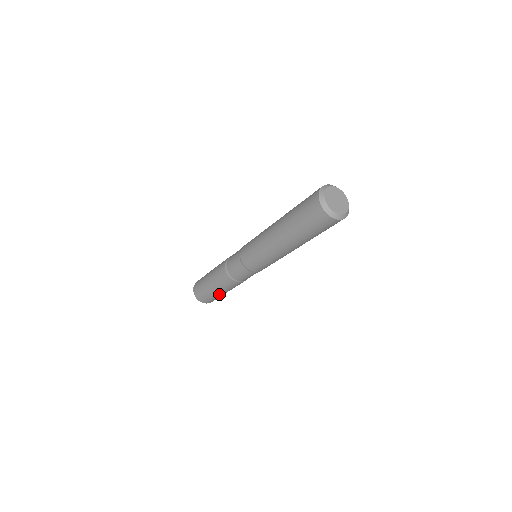
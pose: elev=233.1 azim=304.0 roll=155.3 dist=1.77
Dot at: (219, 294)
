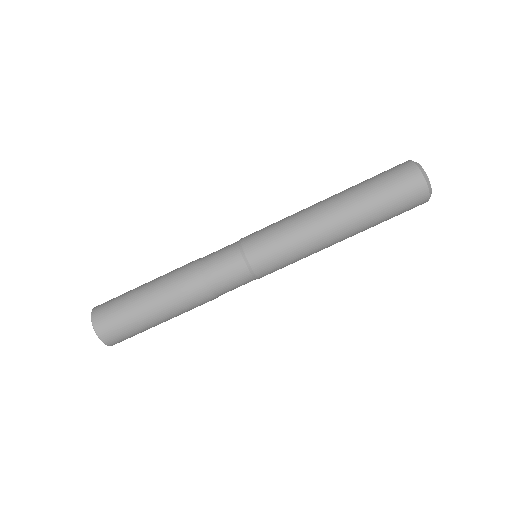
Dot at: (153, 322)
